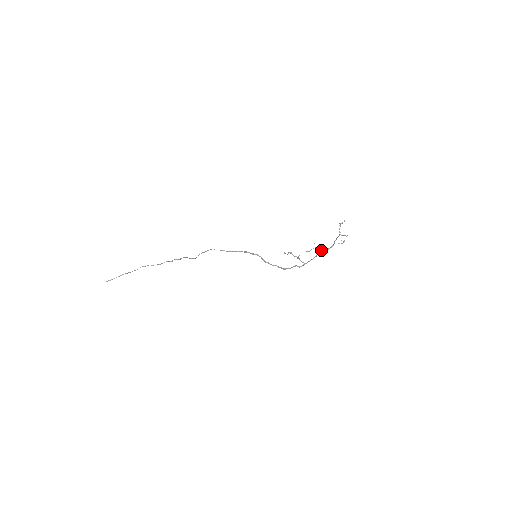
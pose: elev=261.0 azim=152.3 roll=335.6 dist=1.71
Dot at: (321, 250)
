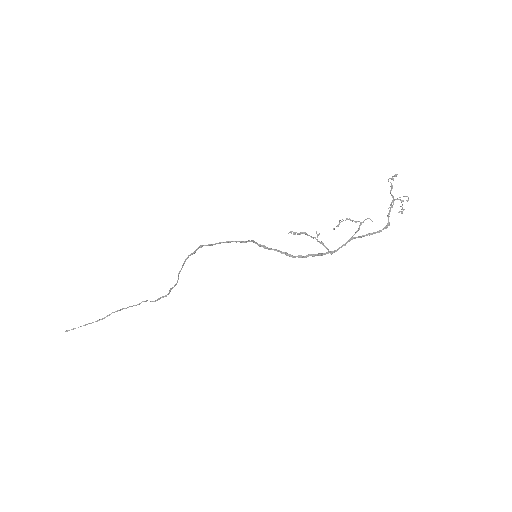
Dot at: occluded
